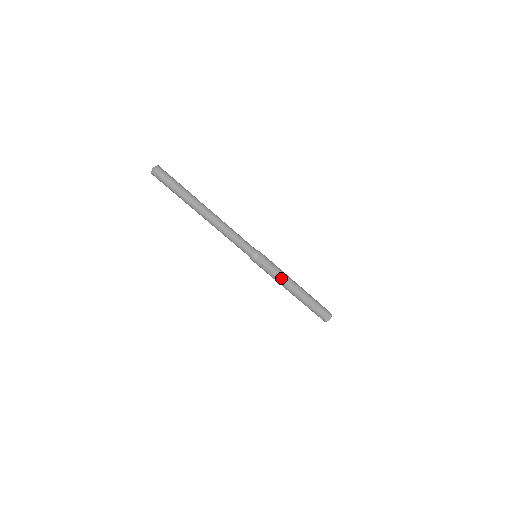
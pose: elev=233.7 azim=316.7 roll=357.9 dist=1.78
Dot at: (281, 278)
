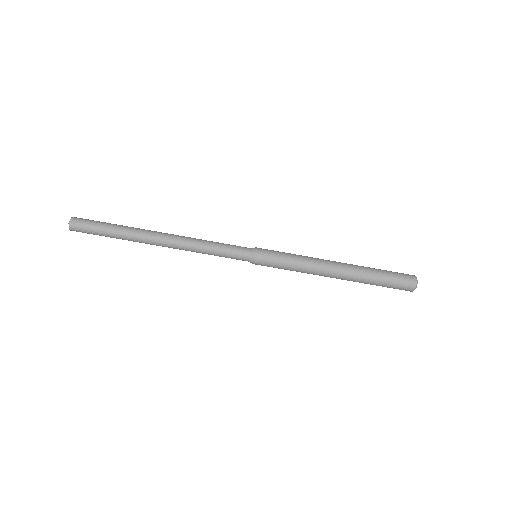
Dot at: (306, 263)
